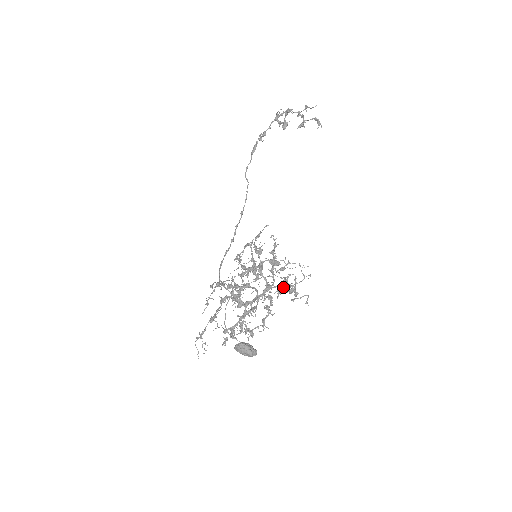
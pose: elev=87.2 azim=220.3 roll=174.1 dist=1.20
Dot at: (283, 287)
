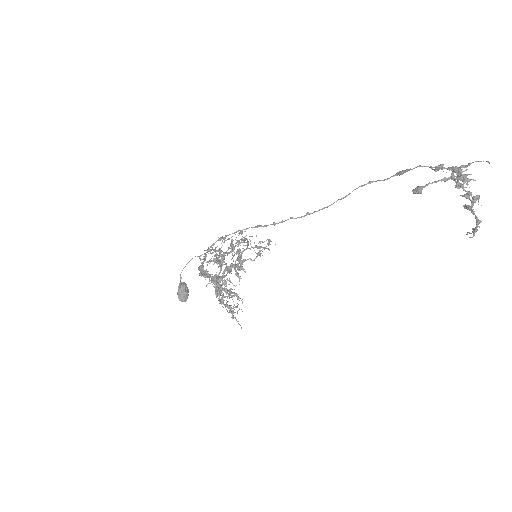
Dot at: occluded
